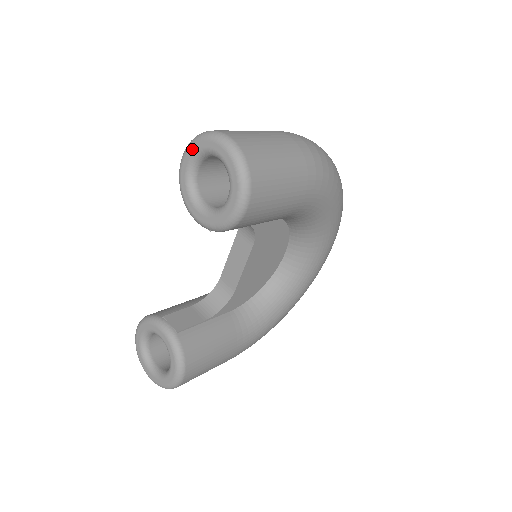
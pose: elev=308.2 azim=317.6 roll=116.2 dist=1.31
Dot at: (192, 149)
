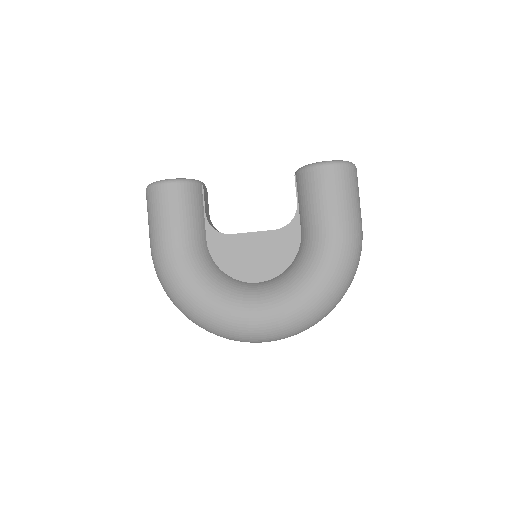
Dot at: occluded
